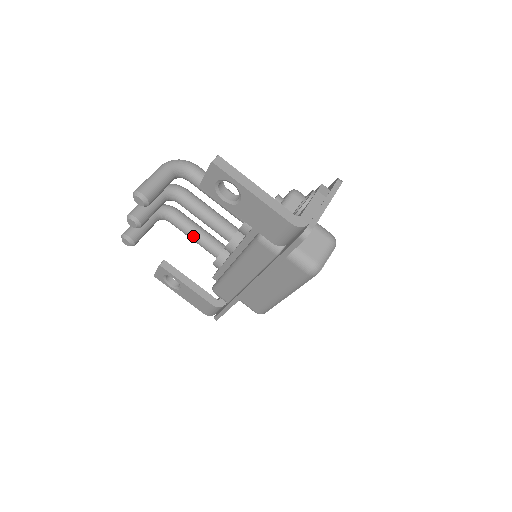
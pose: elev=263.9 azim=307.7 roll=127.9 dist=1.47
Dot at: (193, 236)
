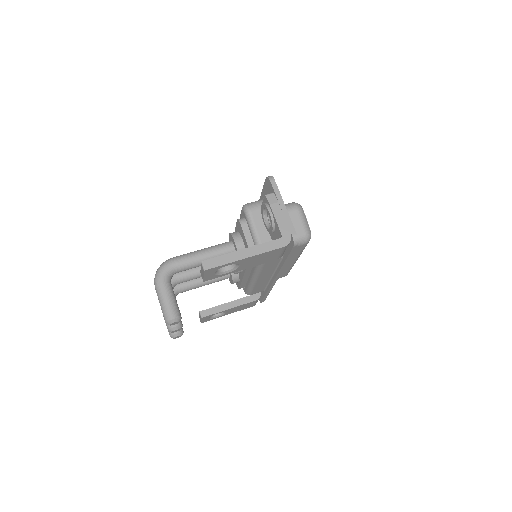
Dot at: (204, 284)
